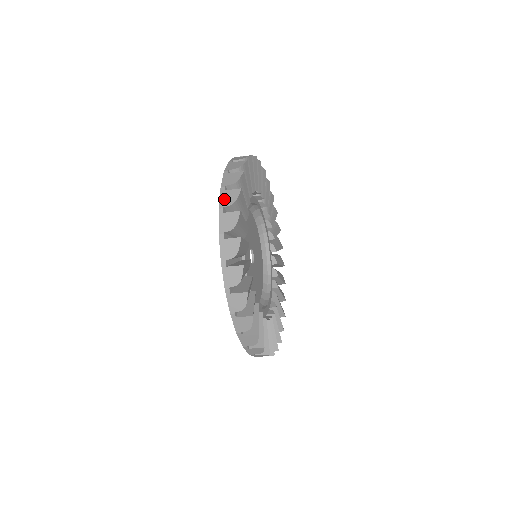
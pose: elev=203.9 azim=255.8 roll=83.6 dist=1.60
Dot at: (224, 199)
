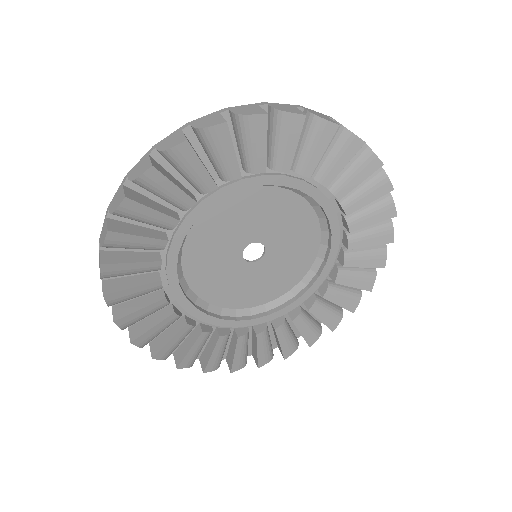
Dot at: (167, 139)
